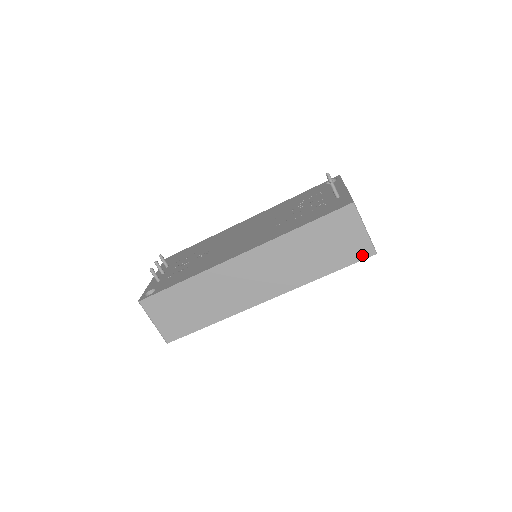
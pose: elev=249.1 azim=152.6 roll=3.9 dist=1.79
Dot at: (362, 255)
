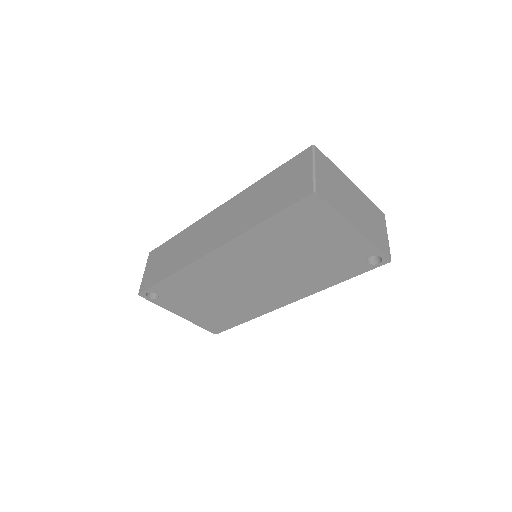
Dot at: (301, 195)
